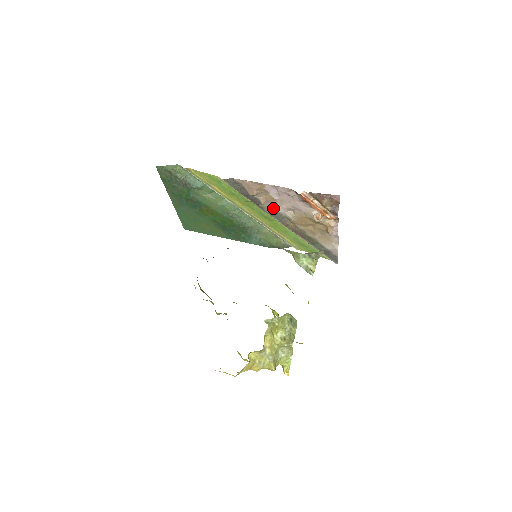
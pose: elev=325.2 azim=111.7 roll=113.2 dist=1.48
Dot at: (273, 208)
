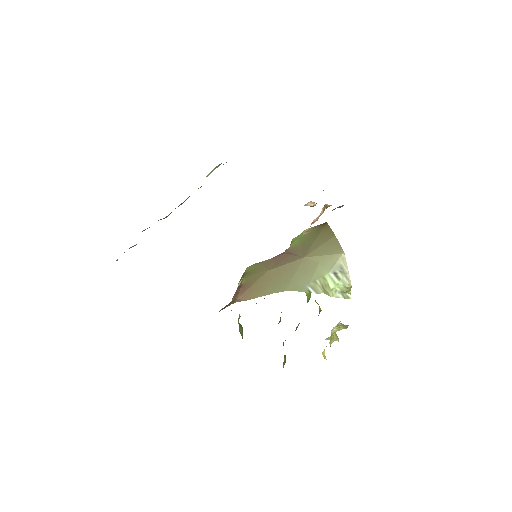
Dot at: occluded
